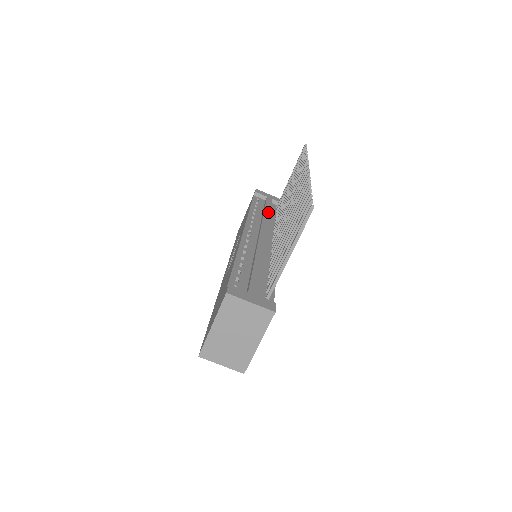
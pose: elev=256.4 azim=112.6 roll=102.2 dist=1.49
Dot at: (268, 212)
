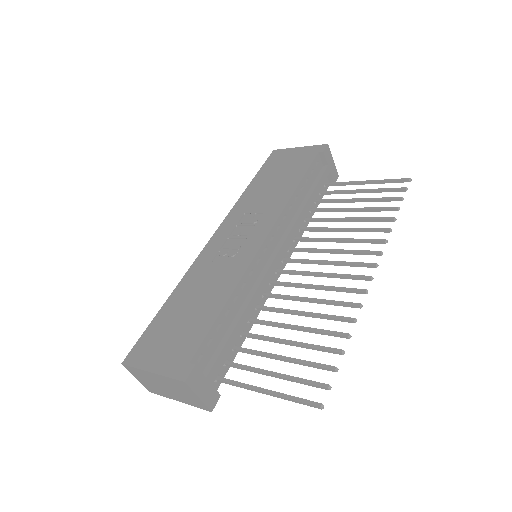
Dot at: (310, 204)
